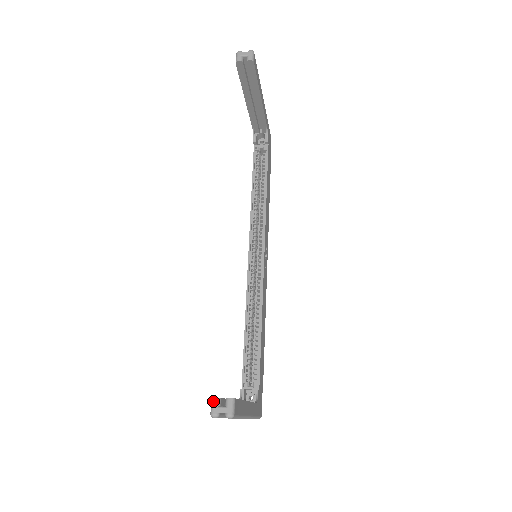
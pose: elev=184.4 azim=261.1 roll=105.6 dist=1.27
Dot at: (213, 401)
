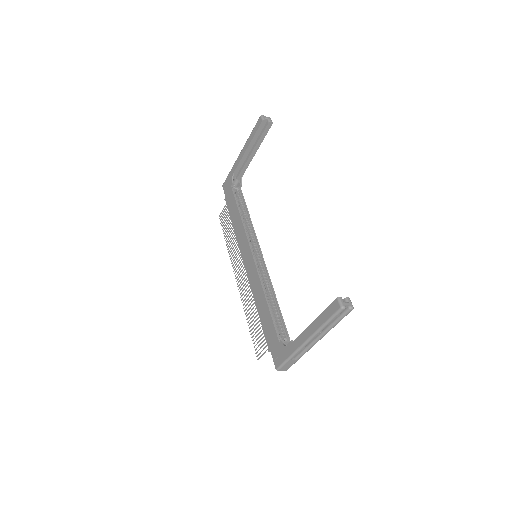
Dot at: (340, 299)
